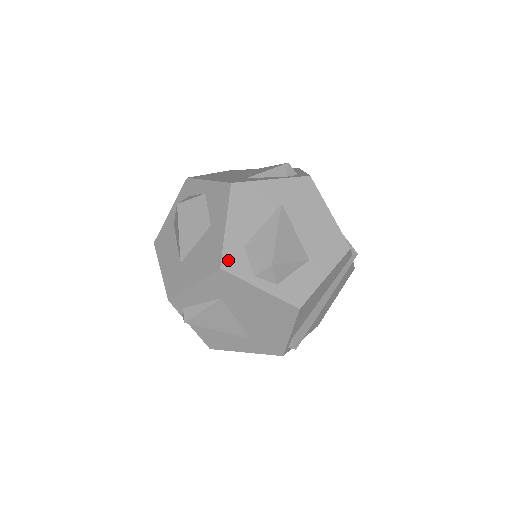
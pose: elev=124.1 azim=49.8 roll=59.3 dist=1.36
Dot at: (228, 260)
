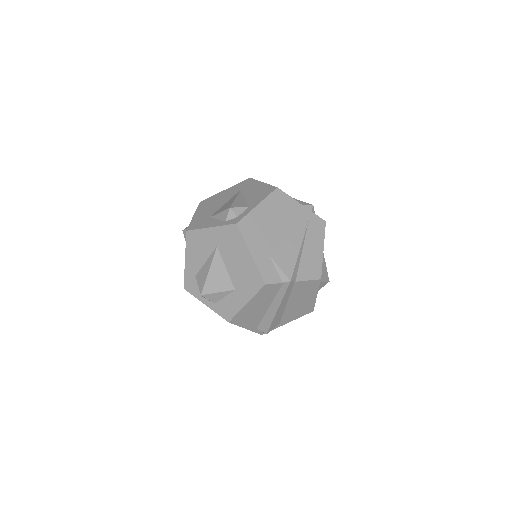
Dot at: (187, 284)
